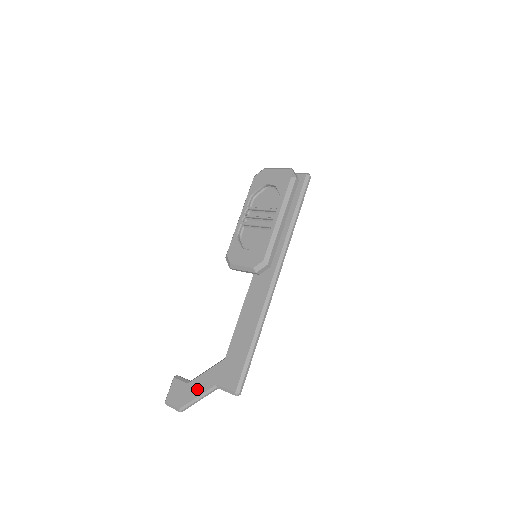
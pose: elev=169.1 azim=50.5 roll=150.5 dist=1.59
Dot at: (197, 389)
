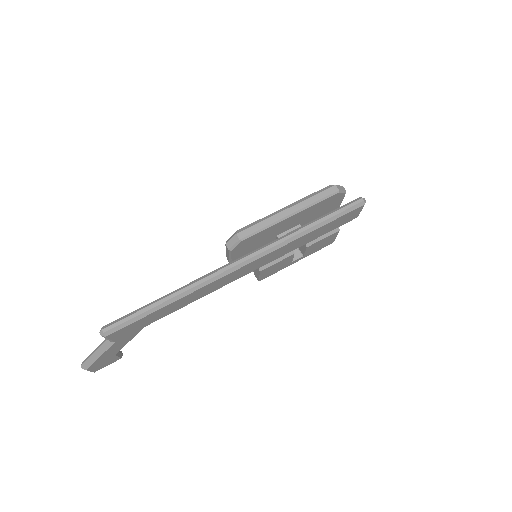
Dot at: occluded
